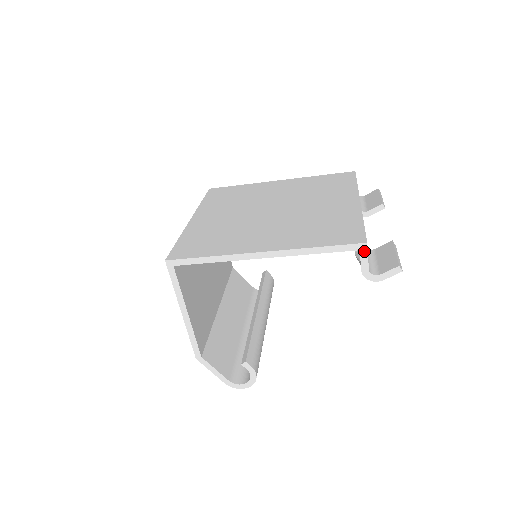
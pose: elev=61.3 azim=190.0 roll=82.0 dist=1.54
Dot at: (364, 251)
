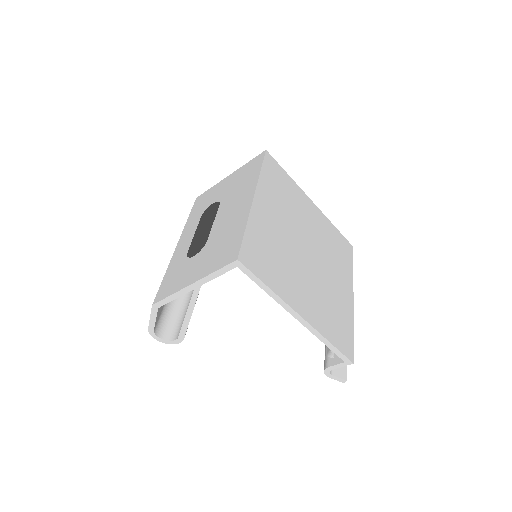
Dot at: (346, 364)
